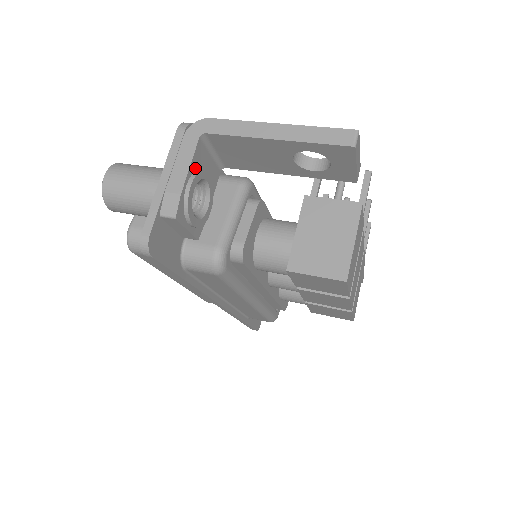
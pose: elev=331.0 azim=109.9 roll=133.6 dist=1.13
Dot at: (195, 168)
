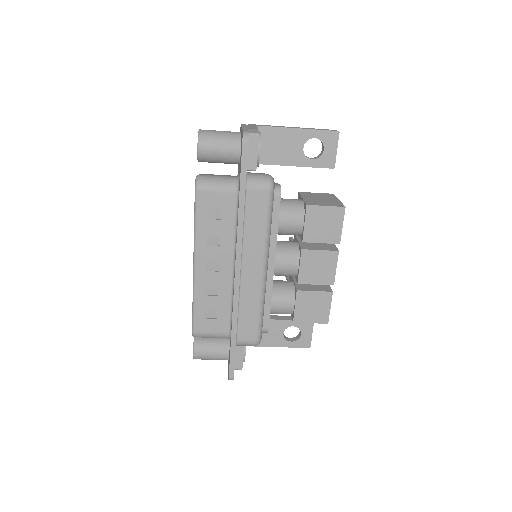
Dot at: occluded
